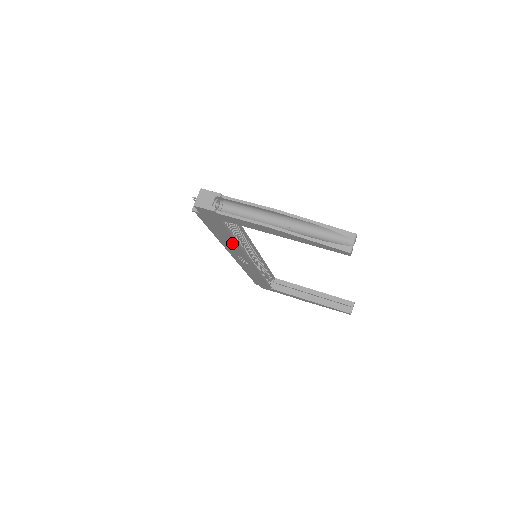
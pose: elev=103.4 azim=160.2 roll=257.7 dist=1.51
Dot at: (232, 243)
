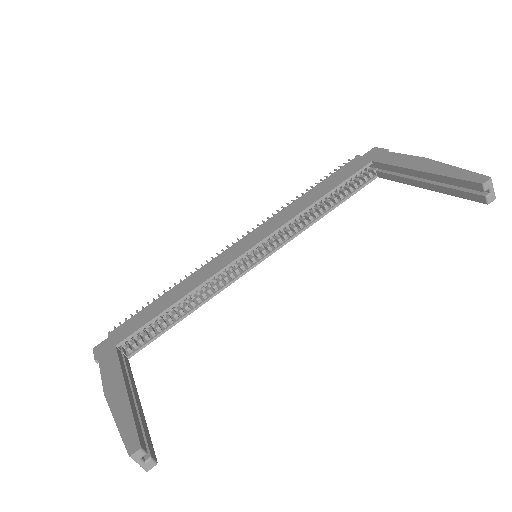
Dot at: (197, 303)
